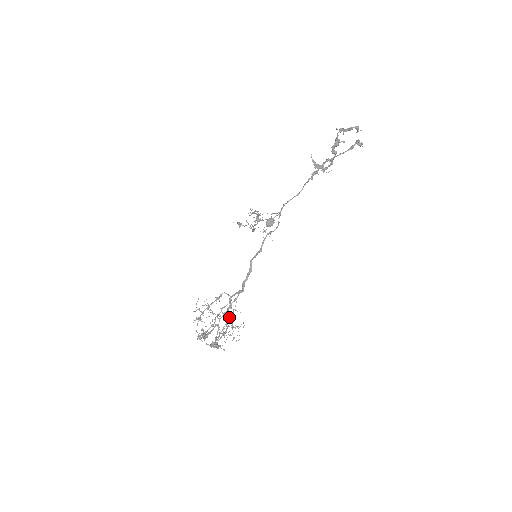
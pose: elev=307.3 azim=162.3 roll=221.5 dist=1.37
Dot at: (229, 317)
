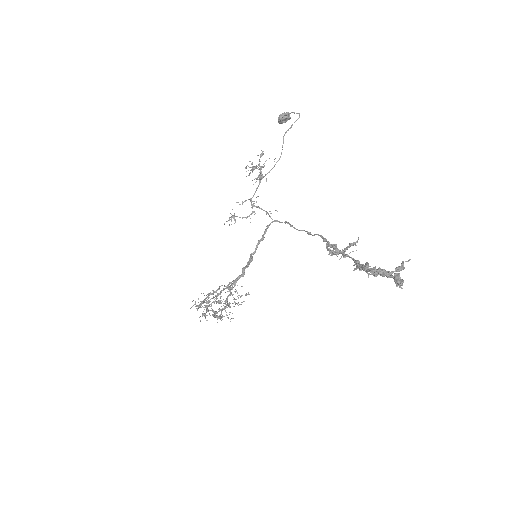
Dot at: occluded
